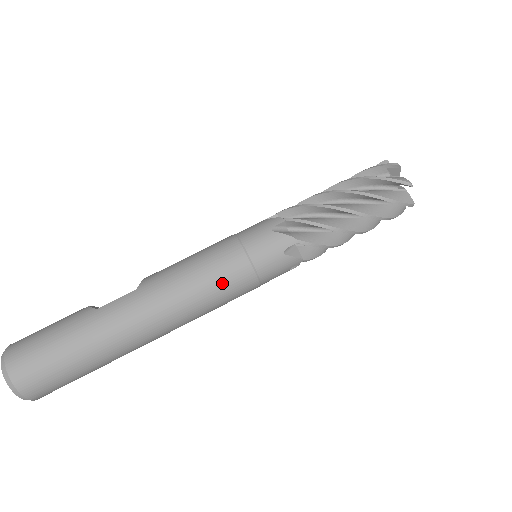
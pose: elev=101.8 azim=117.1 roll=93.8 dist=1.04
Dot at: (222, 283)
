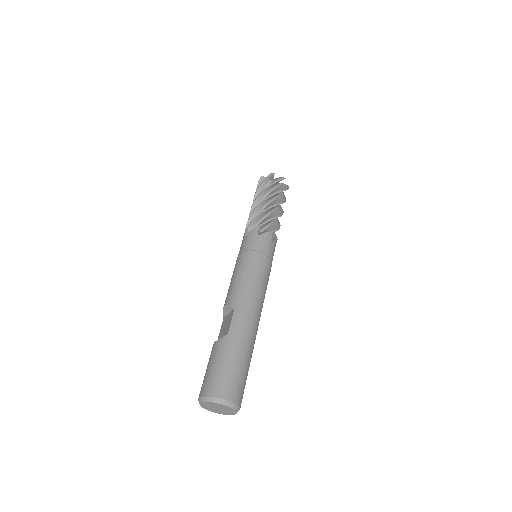
Dot at: (264, 274)
